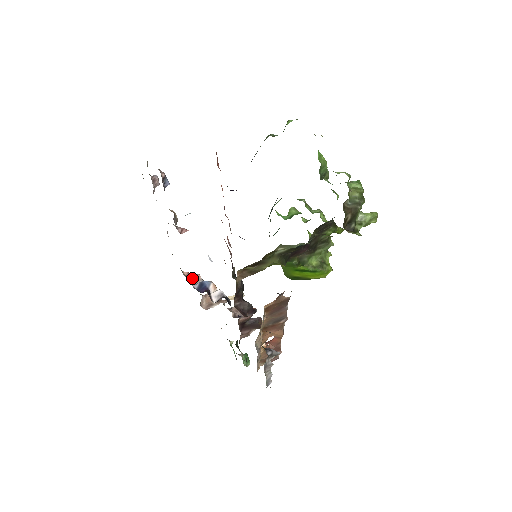
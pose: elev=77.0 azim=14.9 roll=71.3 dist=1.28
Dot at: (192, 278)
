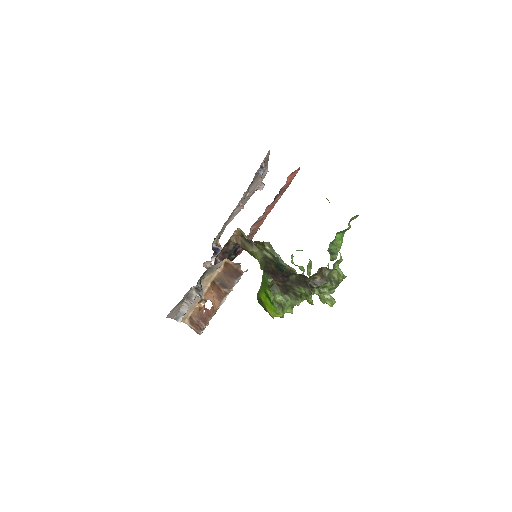
Dot at: (218, 246)
